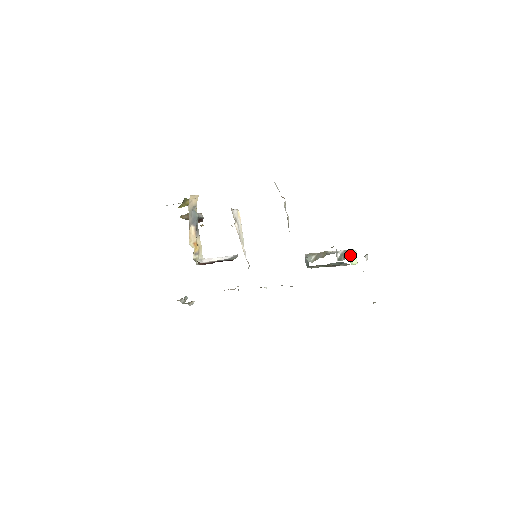
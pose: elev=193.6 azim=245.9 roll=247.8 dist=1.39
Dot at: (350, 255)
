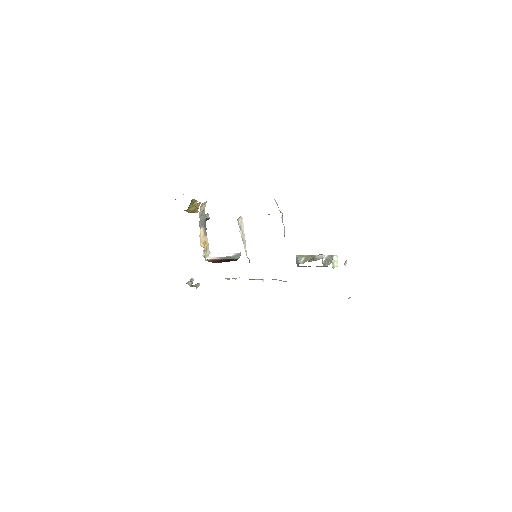
Dot at: (333, 261)
